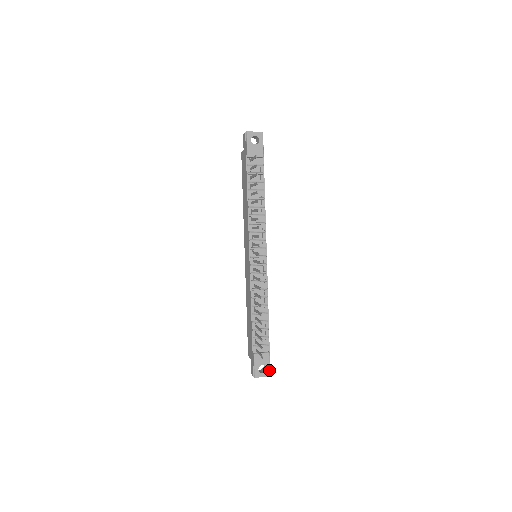
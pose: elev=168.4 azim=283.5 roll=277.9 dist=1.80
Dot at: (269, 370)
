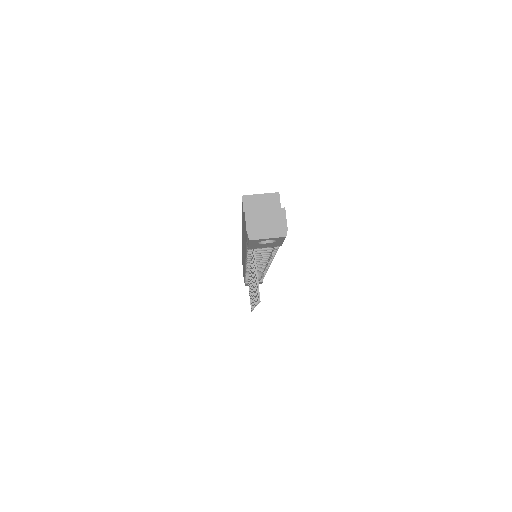
Dot at: occluded
